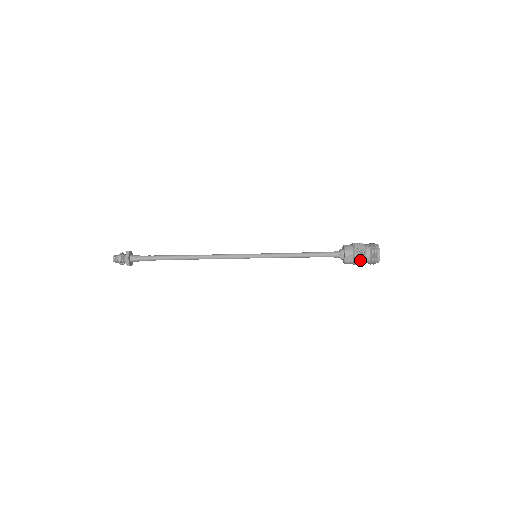
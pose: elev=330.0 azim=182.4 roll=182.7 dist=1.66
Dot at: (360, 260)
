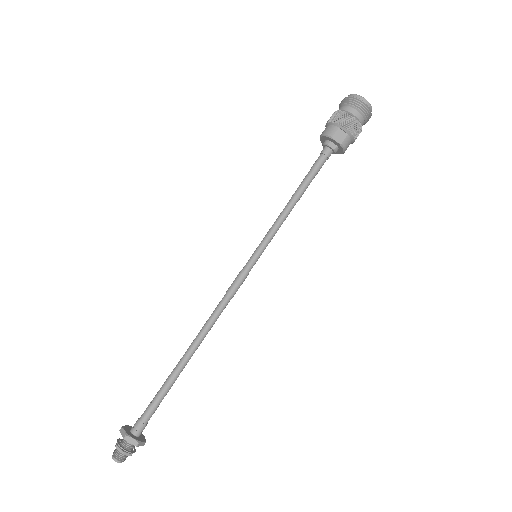
Dot at: (351, 123)
